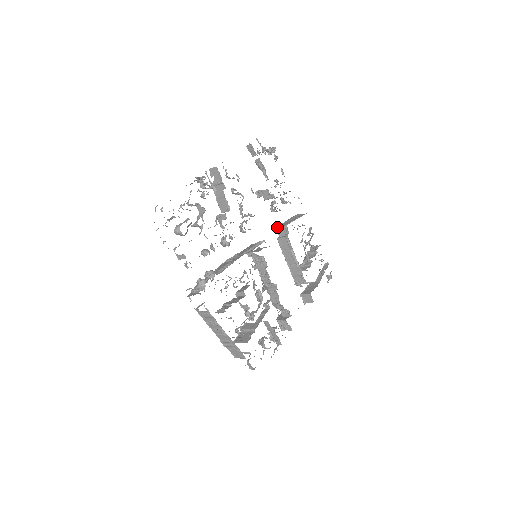
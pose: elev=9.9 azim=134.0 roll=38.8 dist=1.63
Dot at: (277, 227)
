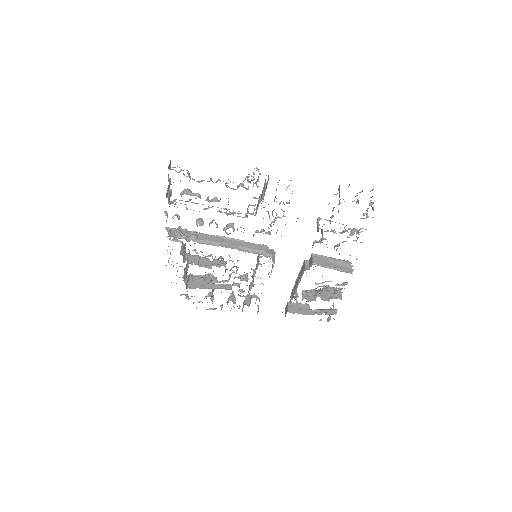
Dot at: (312, 254)
